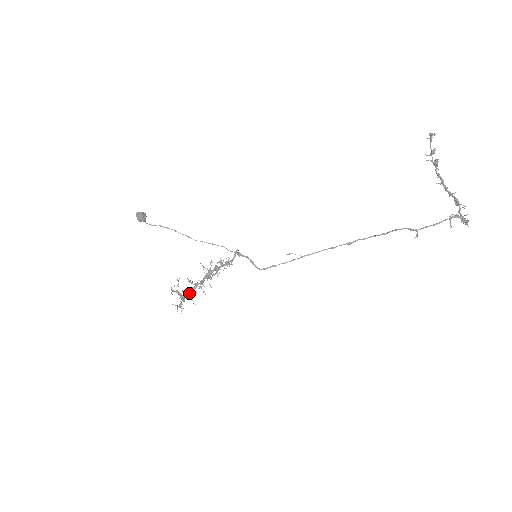
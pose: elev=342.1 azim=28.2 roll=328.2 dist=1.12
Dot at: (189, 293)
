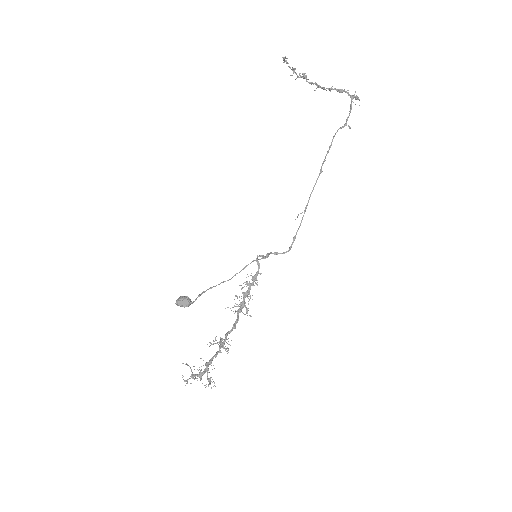
Dot at: occluded
